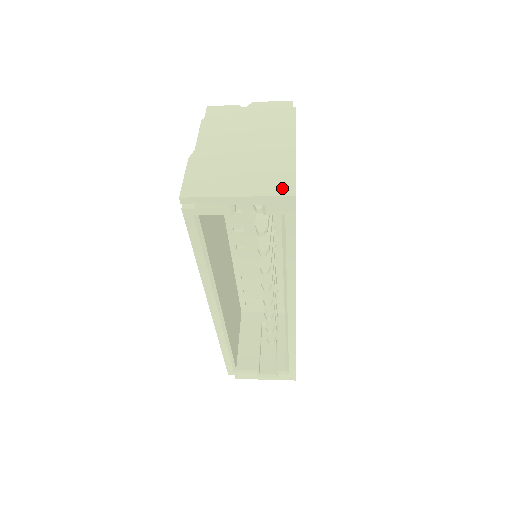
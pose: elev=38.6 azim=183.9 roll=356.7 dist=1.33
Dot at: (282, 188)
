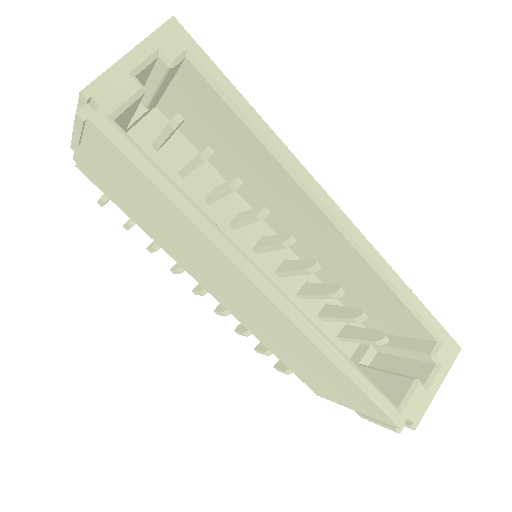
Dot at: occluded
